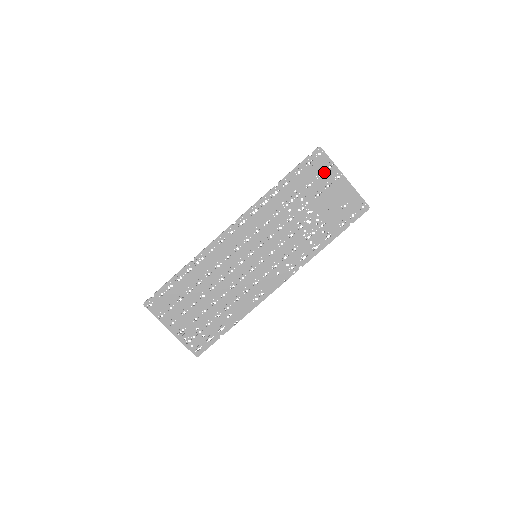
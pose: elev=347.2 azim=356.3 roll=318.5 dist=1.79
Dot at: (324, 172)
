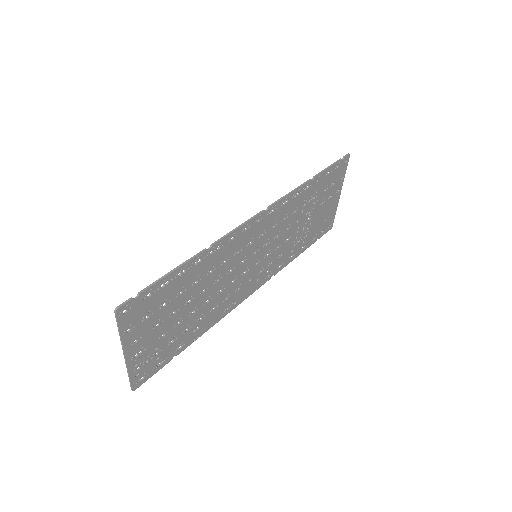
Dot at: (337, 181)
